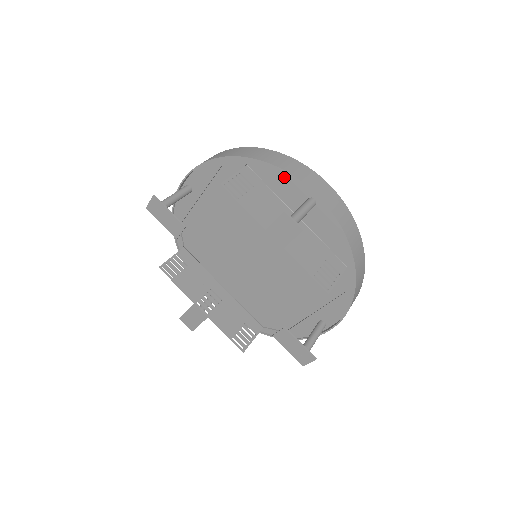
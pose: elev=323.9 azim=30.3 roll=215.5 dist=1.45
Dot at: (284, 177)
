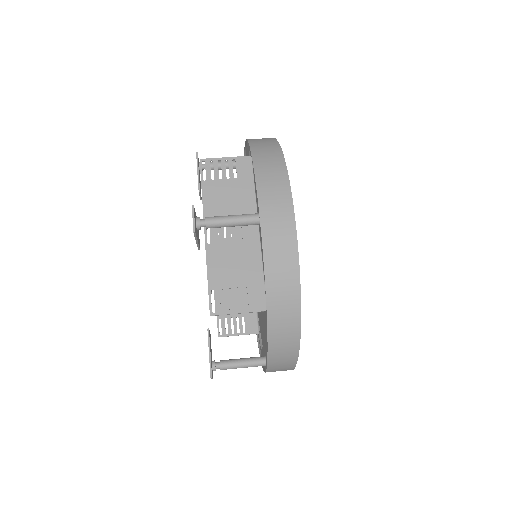
Dot at: occluded
